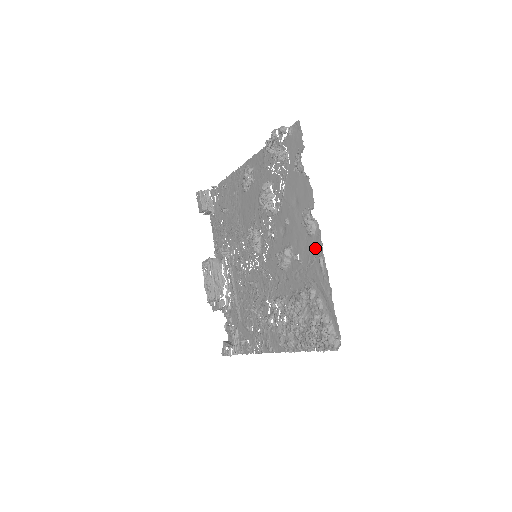
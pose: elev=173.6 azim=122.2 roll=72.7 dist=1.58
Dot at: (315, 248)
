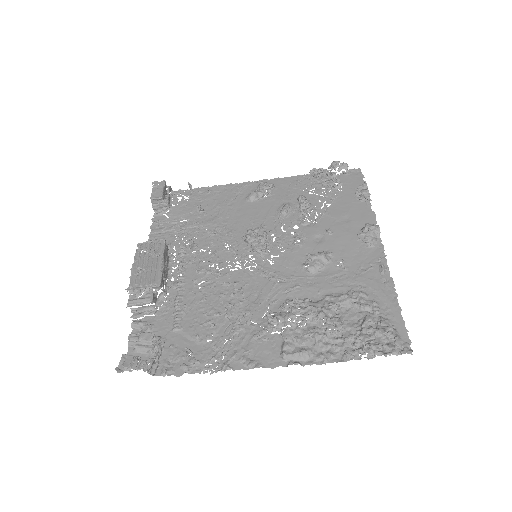
Dot at: (373, 258)
